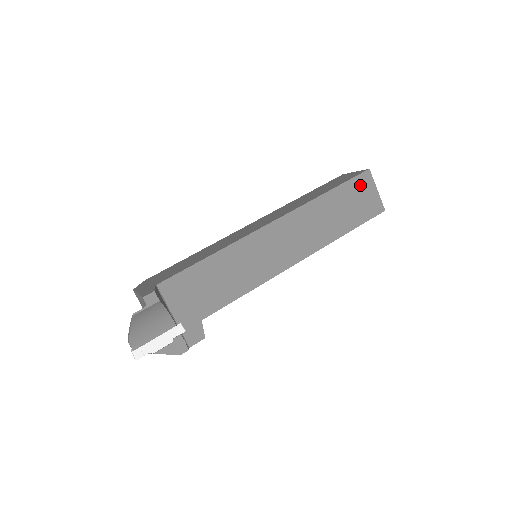
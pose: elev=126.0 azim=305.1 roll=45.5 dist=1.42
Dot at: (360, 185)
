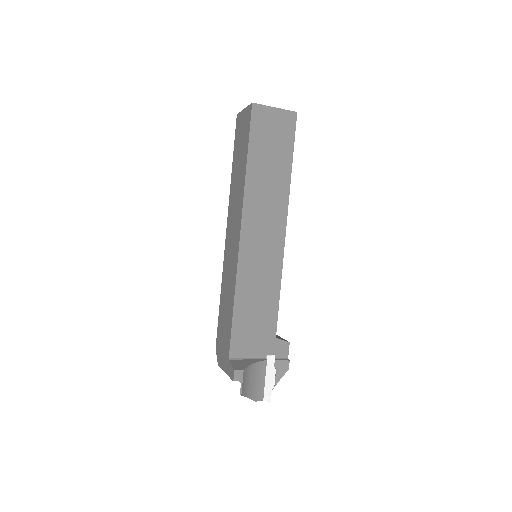
Dot at: (260, 124)
